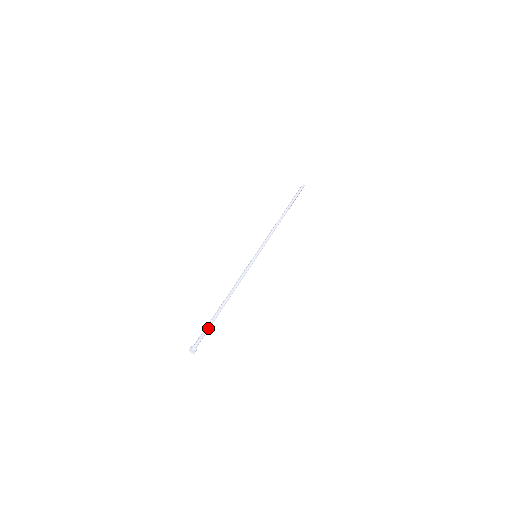
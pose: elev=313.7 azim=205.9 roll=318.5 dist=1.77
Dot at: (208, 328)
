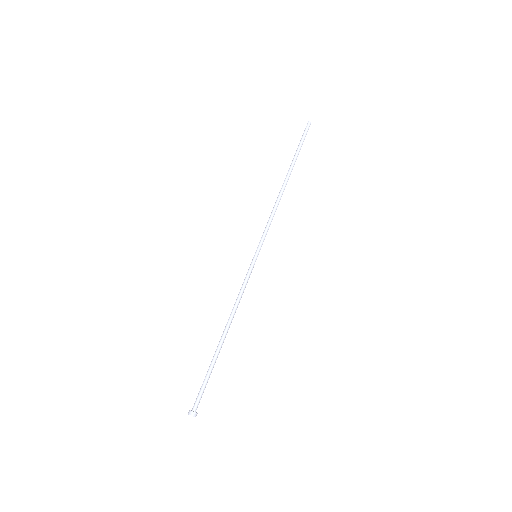
Dot at: occluded
